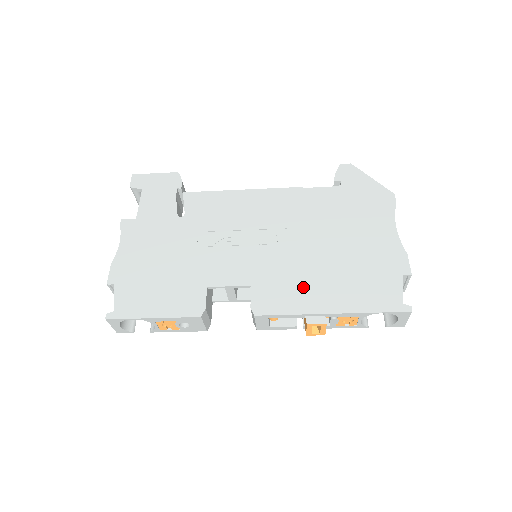
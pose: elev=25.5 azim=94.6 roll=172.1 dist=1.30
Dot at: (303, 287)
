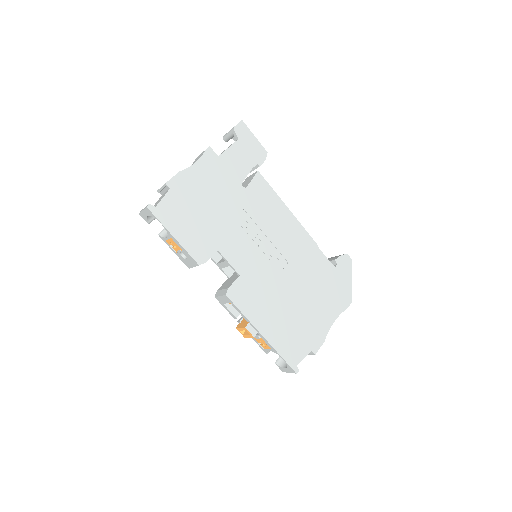
Dot at: (263, 305)
